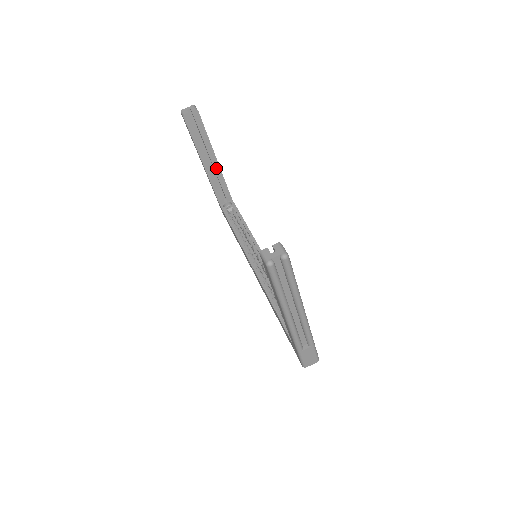
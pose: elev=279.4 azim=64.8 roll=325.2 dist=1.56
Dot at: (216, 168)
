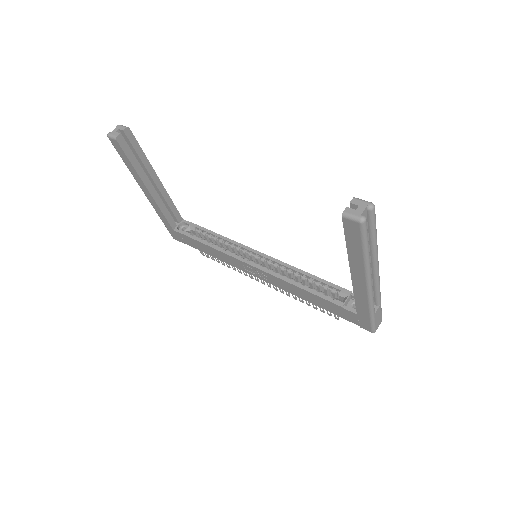
Dot at: (160, 189)
